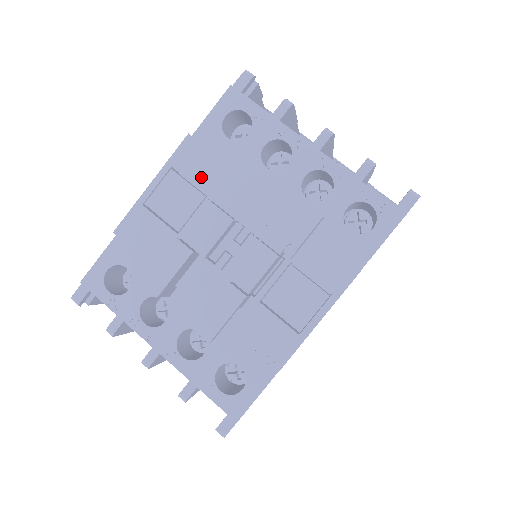
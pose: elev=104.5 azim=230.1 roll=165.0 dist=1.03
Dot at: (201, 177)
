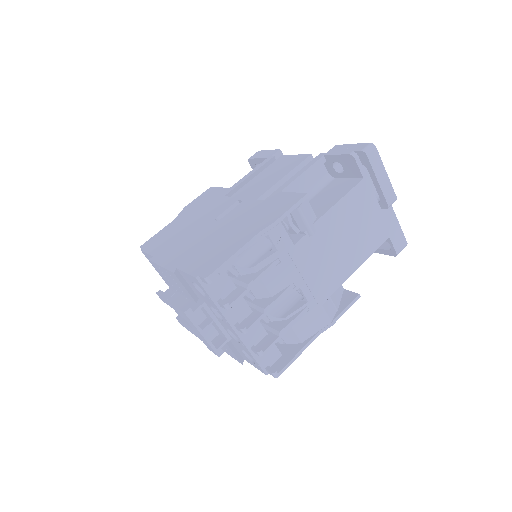
Dot at: (181, 288)
